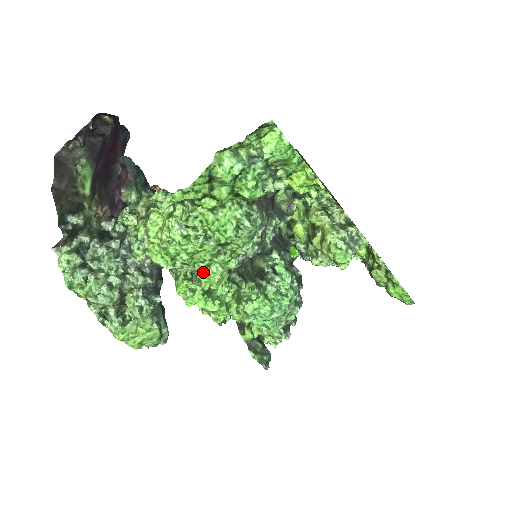
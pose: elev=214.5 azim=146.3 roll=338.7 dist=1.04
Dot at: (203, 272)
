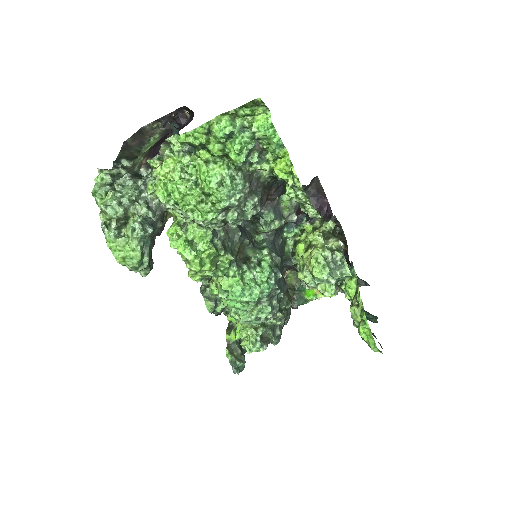
Dot at: (193, 225)
